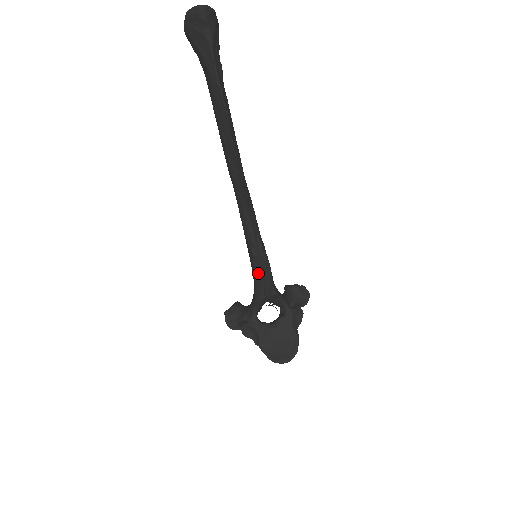
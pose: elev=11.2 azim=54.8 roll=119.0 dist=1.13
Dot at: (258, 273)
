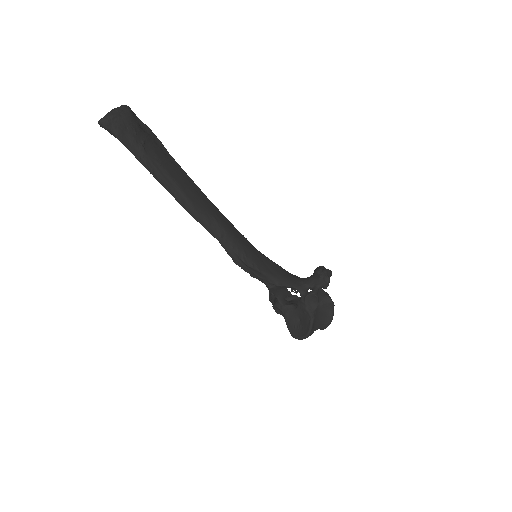
Dot at: (250, 273)
